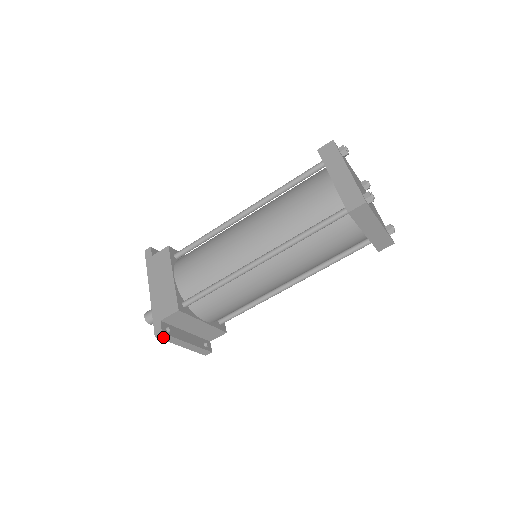
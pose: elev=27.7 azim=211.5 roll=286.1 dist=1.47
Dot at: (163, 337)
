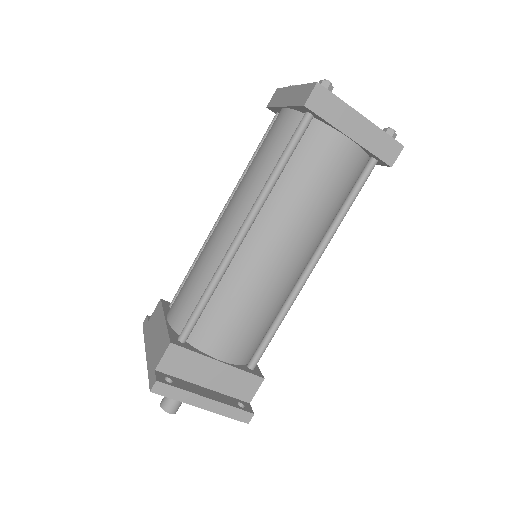
Dot at: (163, 391)
